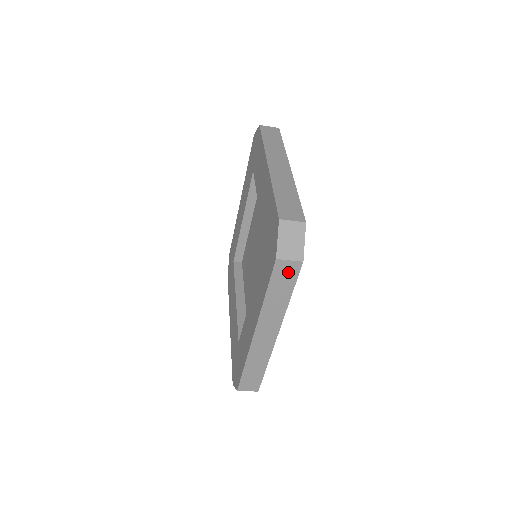
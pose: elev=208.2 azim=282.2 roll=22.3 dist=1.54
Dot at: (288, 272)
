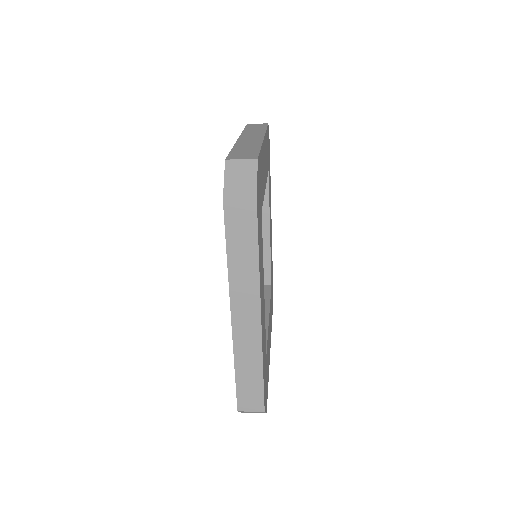
Dot at: occluded
